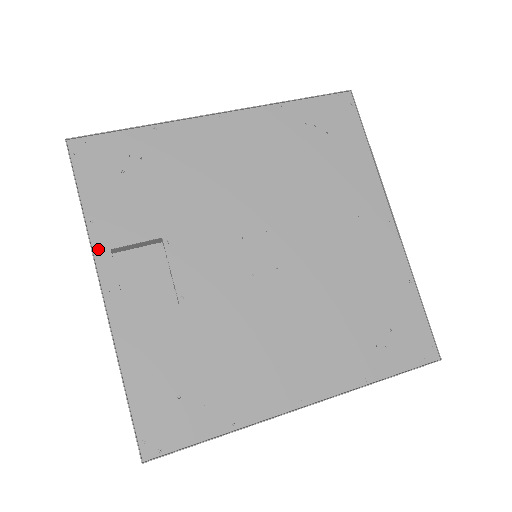
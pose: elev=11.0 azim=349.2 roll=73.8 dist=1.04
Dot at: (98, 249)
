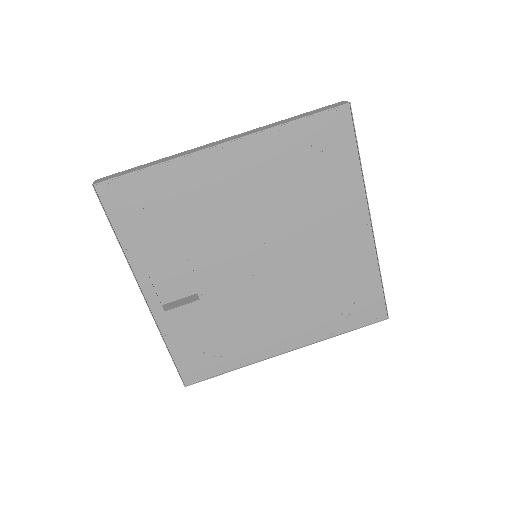
Dot at: (136, 269)
